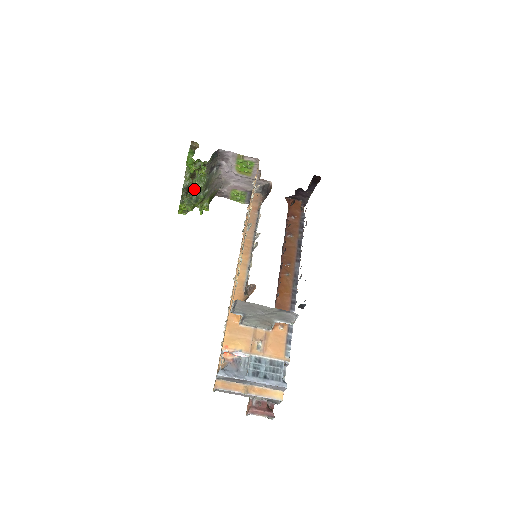
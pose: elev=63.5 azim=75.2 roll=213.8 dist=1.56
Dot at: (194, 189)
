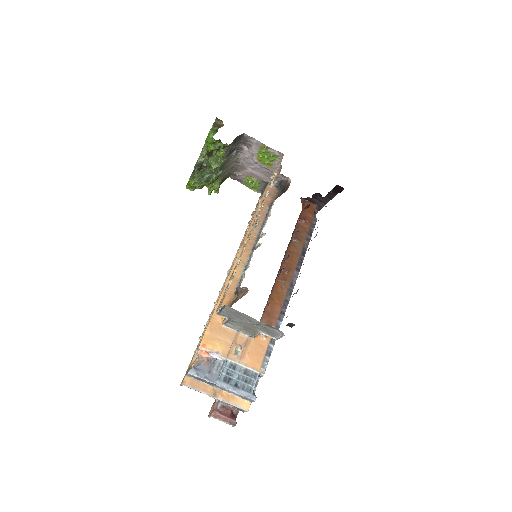
Dot at: (208, 167)
